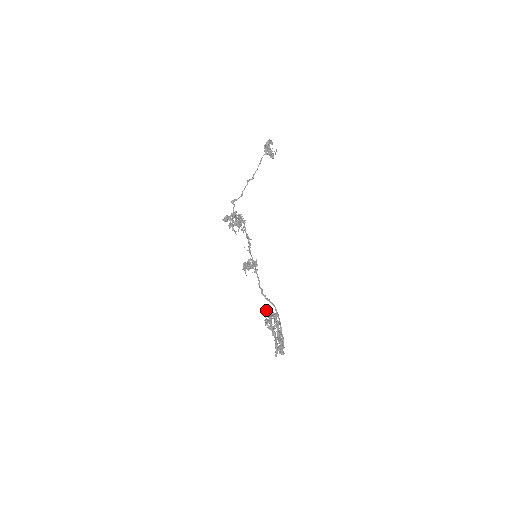
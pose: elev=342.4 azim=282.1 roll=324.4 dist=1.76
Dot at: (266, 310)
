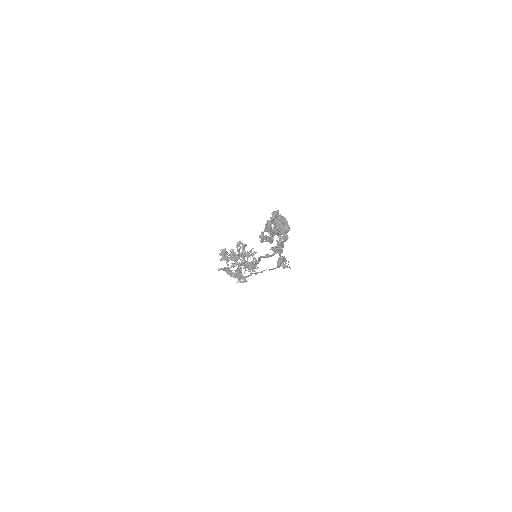
Dot at: occluded
